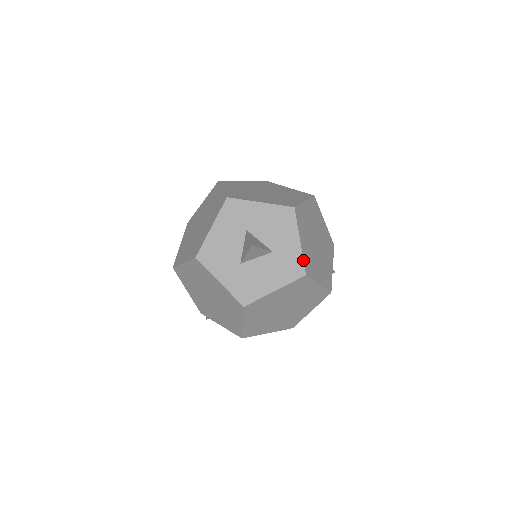
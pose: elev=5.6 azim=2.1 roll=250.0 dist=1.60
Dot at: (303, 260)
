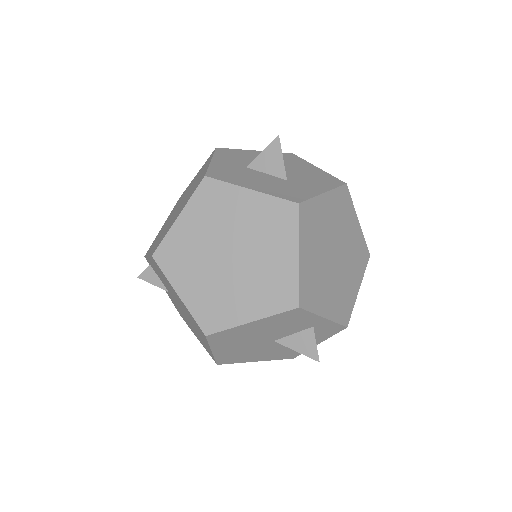
Dot at: (310, 198)
